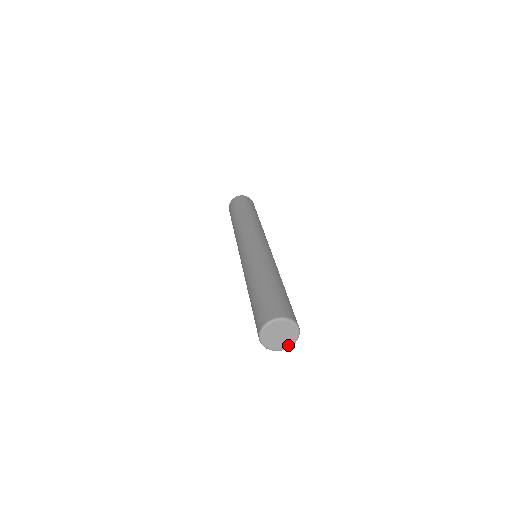
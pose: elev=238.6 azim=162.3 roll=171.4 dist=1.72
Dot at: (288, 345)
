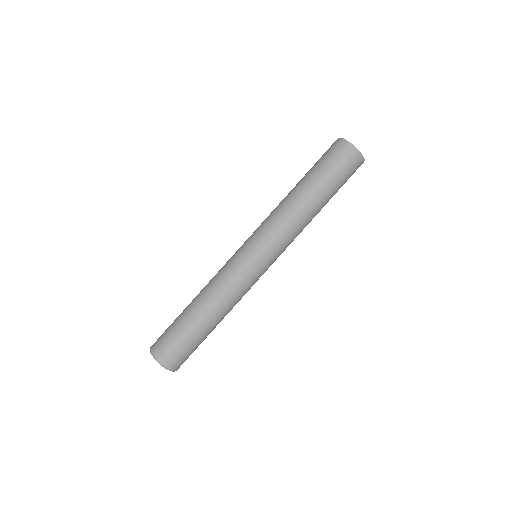
Dot at: occluded
